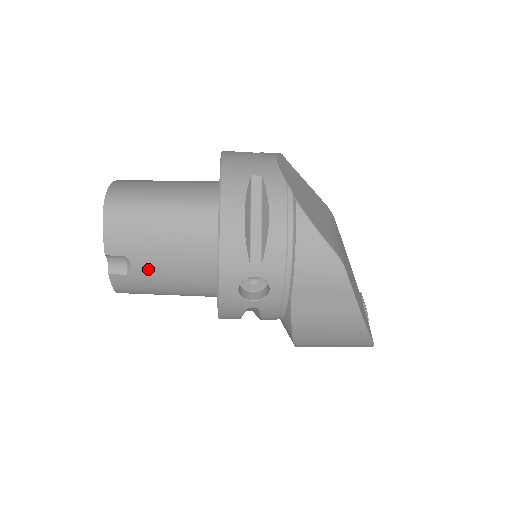
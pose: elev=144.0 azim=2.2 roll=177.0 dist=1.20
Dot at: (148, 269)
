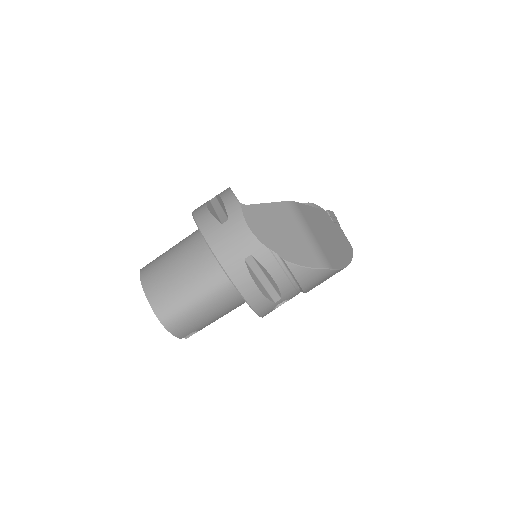
Dot at: occluded
